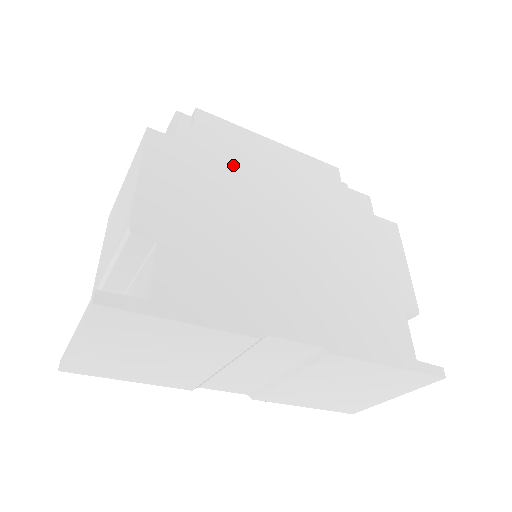
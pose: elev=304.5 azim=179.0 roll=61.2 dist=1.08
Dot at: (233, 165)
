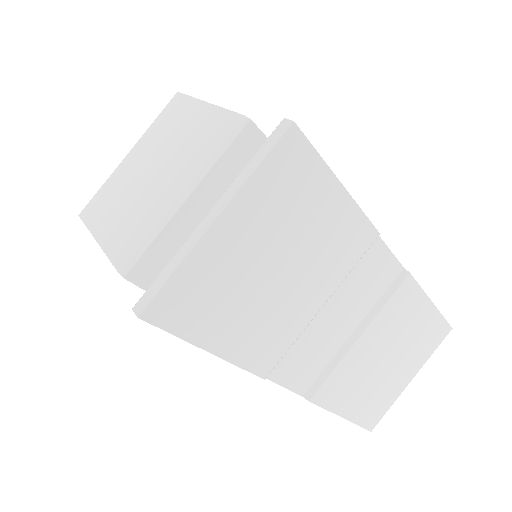
Dot at: occluded
